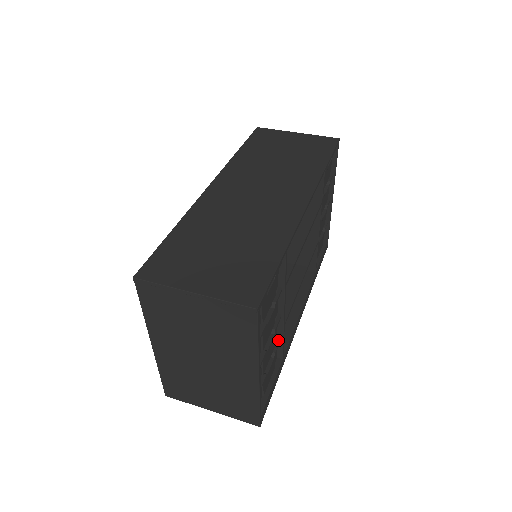
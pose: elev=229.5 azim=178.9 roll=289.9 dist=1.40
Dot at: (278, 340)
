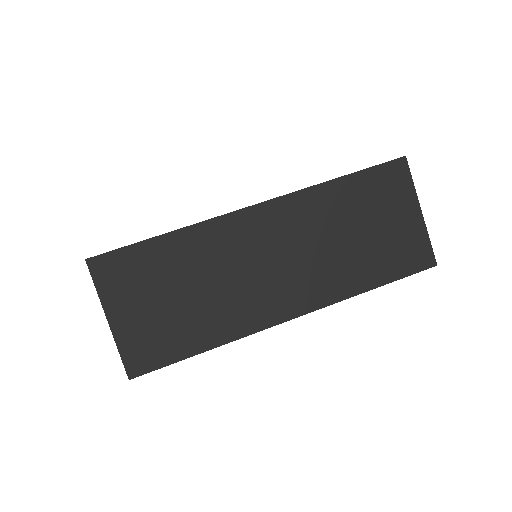
Dot at: occluded
